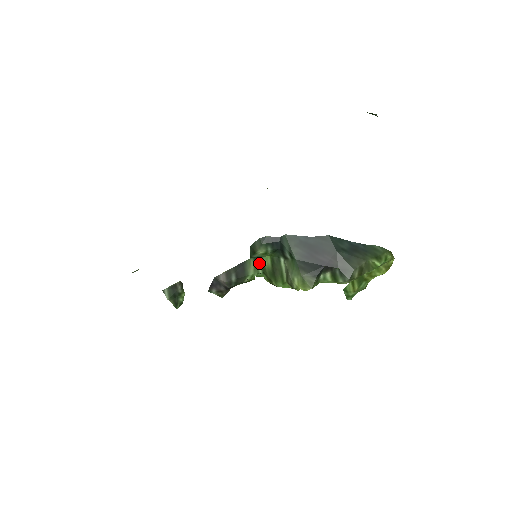
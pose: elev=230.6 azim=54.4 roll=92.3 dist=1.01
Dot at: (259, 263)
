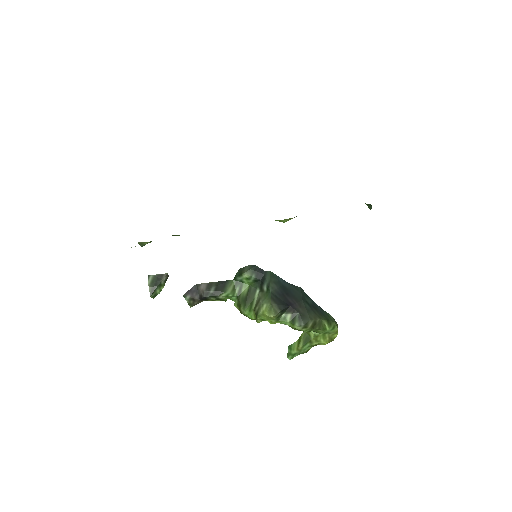
Dot at: (238, 287)
